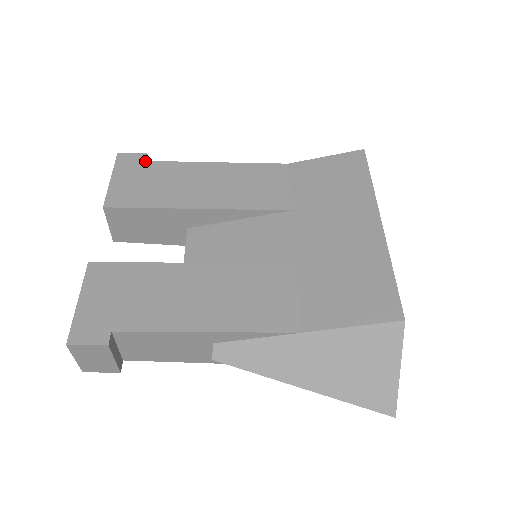
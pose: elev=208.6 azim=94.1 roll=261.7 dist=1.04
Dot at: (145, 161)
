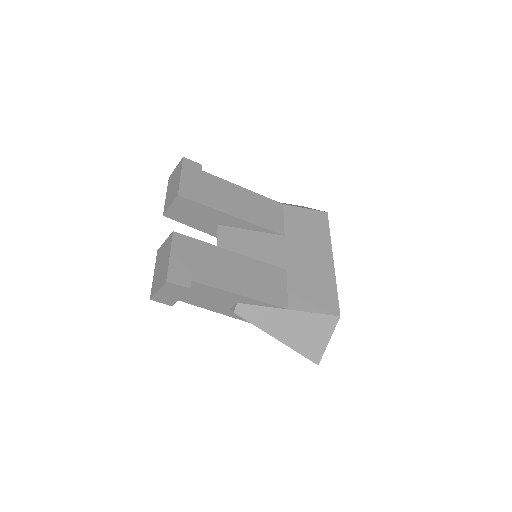
Dot at: (201, 170)
